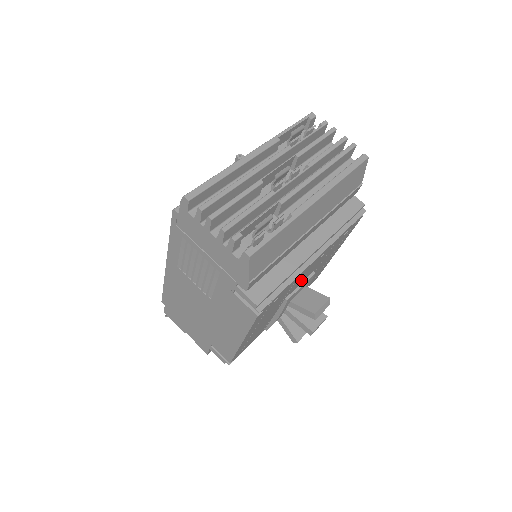
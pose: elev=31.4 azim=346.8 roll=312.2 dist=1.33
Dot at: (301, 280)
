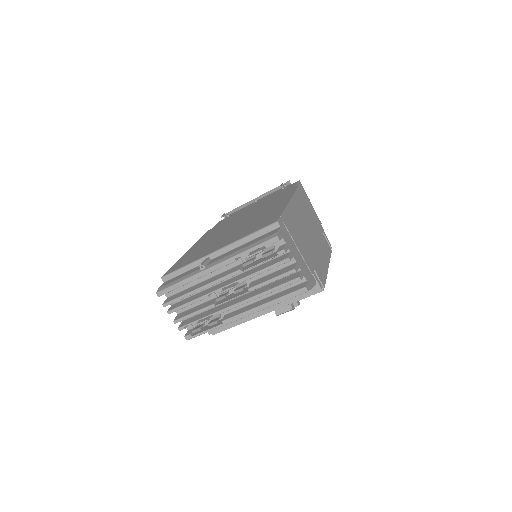
Dot at: occluded
